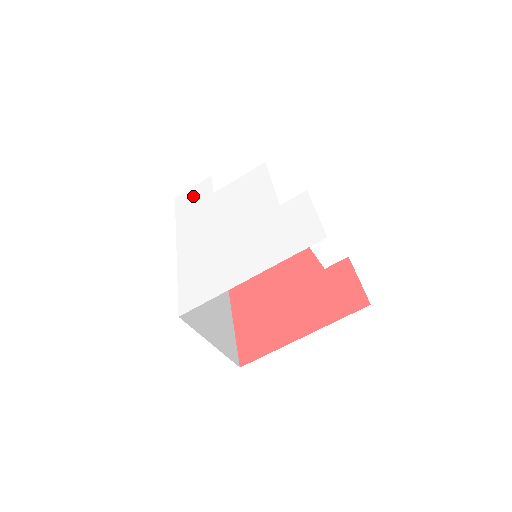
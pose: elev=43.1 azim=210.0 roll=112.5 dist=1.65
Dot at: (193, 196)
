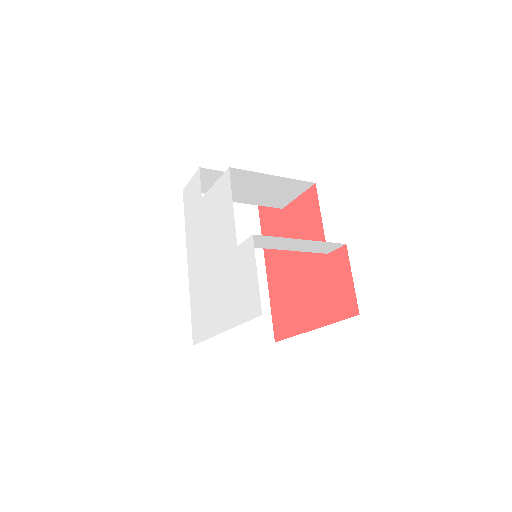
Dot at: (191, 194)
